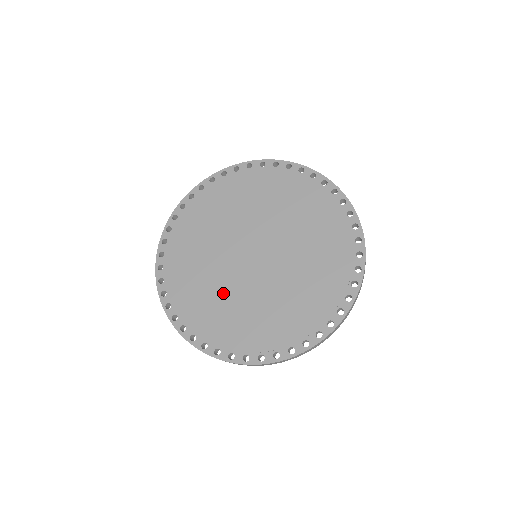
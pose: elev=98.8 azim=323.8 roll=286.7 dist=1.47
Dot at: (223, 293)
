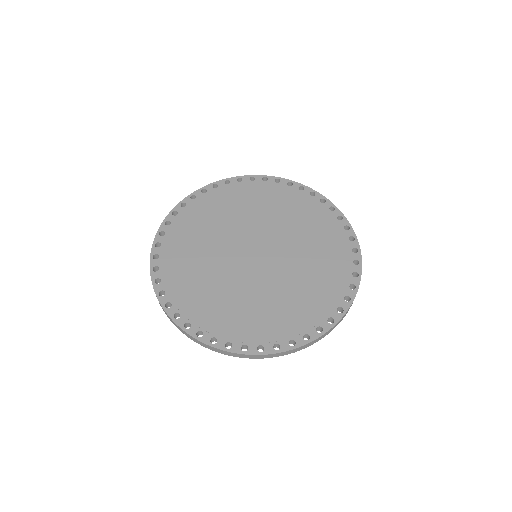
Dot at: (207, 253)
